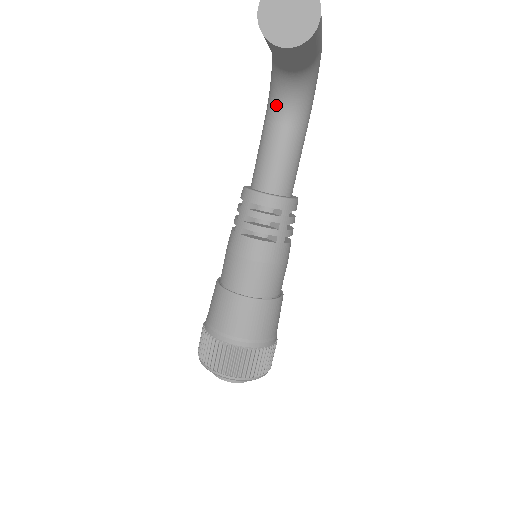
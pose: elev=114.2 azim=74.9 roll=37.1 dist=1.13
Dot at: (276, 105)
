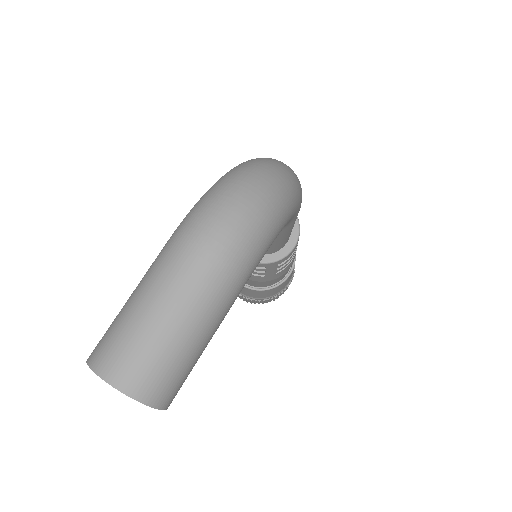
Dot at: occluded
